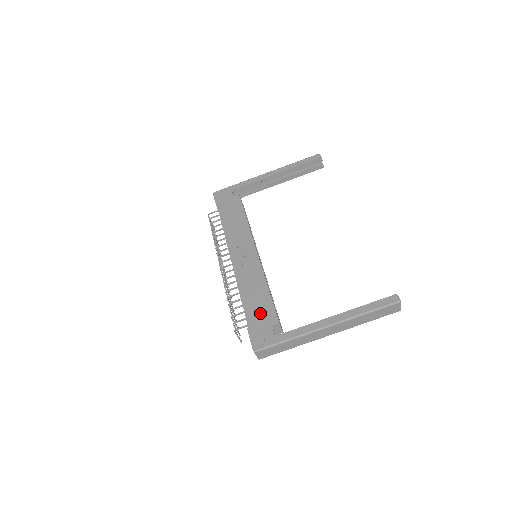
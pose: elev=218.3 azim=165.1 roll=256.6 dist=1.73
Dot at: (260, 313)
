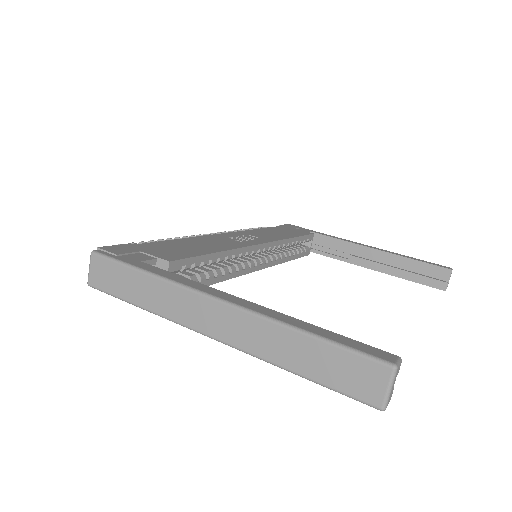
Dot at: (169, 249)
